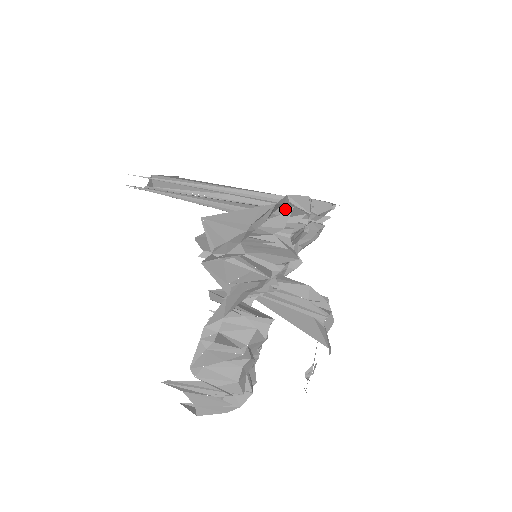
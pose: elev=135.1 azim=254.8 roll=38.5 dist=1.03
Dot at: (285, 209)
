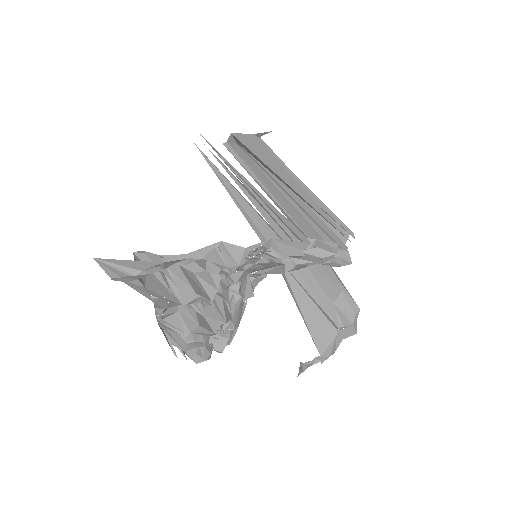
Dot at: (194, 261)
